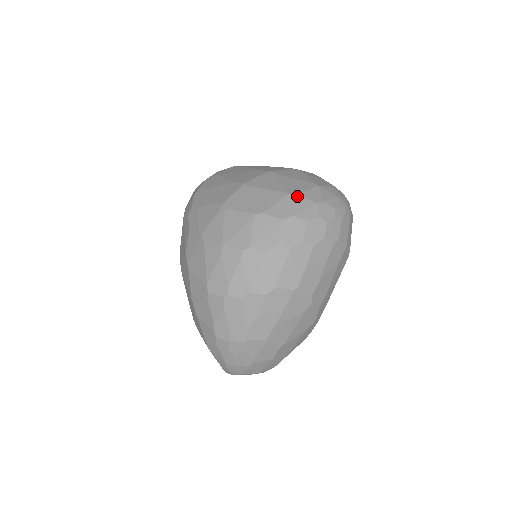
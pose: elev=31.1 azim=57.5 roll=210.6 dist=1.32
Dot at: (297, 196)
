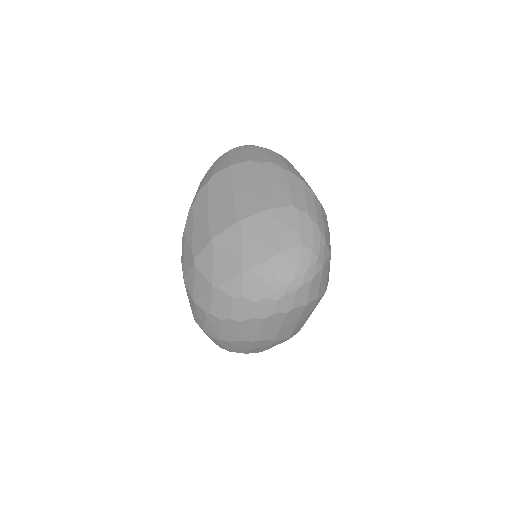
Dot at: (249, 273)
